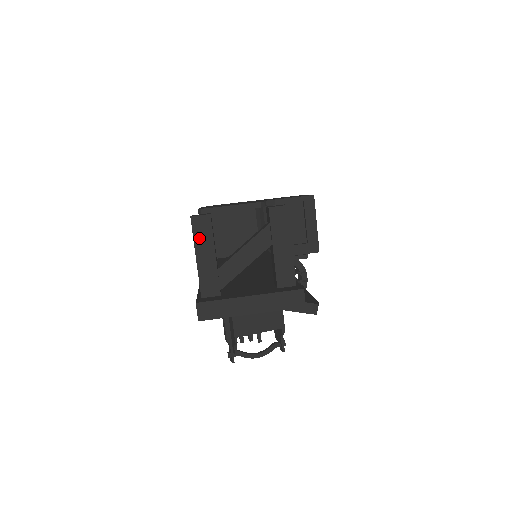
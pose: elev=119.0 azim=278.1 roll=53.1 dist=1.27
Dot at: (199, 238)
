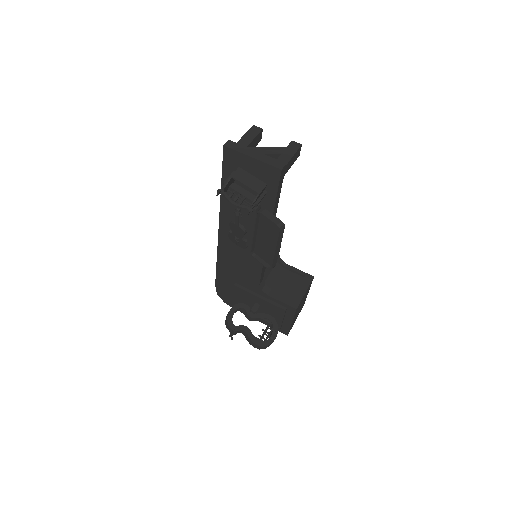
Dot at: (250, 132)
